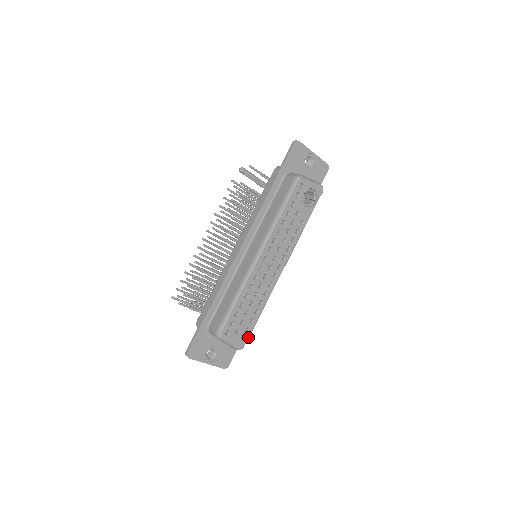
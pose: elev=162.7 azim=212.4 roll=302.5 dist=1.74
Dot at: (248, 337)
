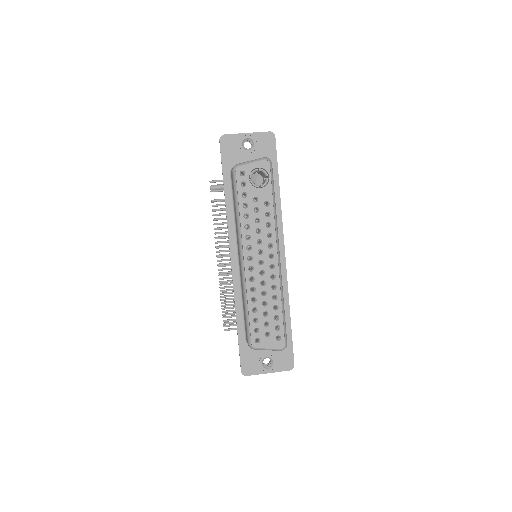
Dot at: (283, 334)
